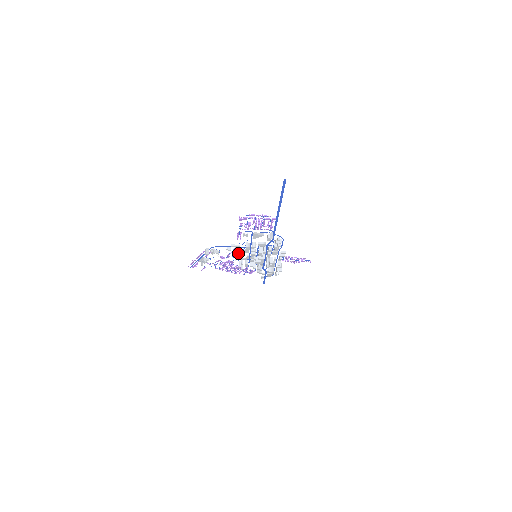
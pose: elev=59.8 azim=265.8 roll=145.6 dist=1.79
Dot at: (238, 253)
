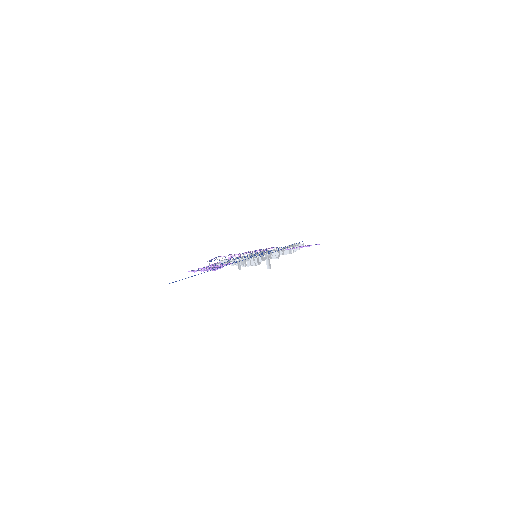
Dot at: occluded
